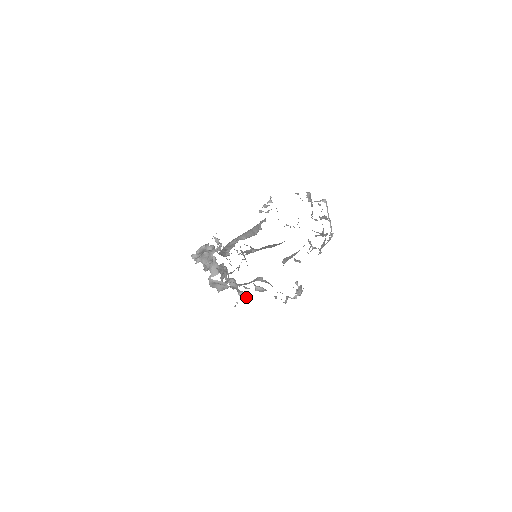
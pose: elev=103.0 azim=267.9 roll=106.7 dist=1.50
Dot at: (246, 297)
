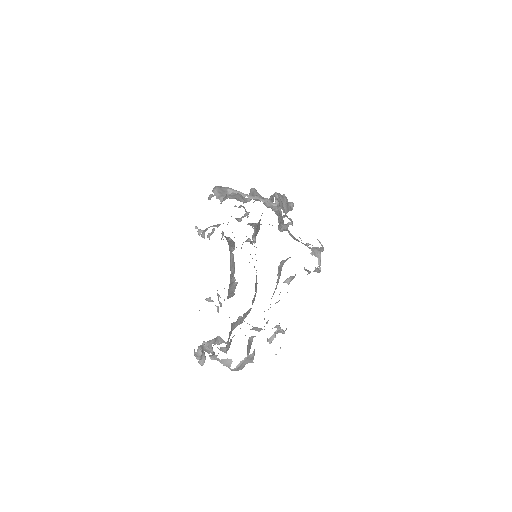
Dot at: occluded
